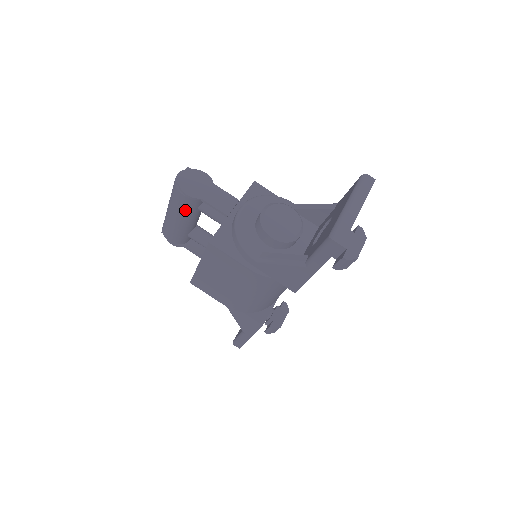
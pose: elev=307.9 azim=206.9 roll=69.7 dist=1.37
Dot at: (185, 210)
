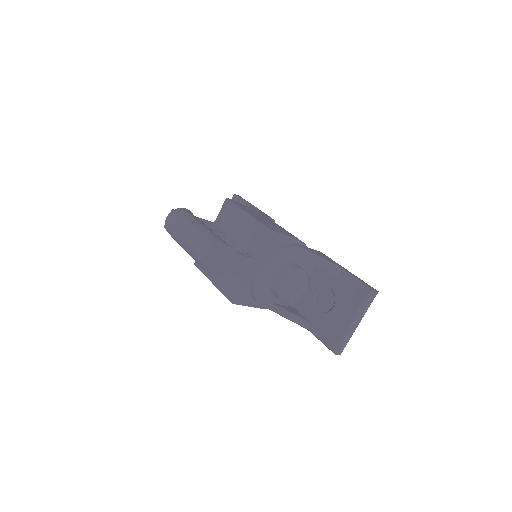
Dot at: occluded
